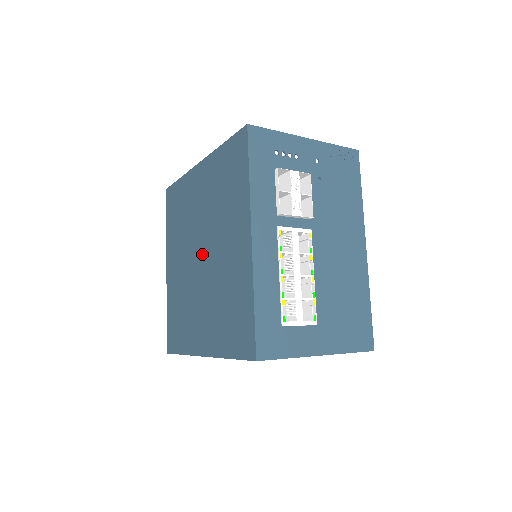
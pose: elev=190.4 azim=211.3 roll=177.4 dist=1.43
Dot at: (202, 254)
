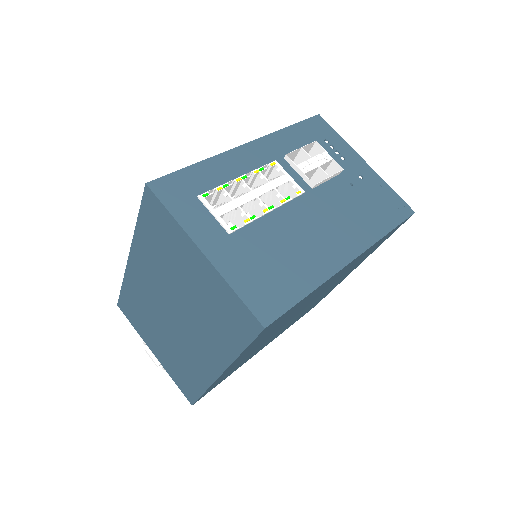
Dot at: occluded
